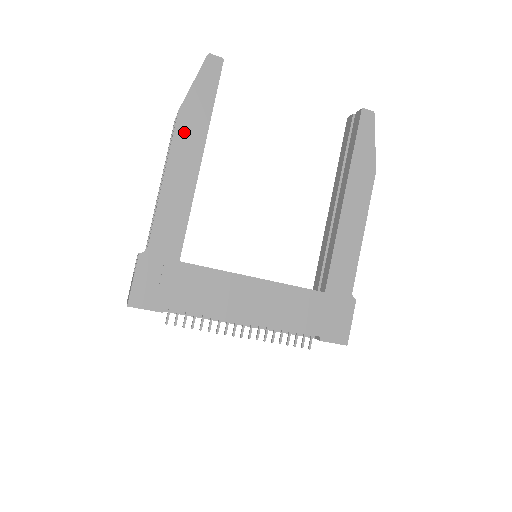
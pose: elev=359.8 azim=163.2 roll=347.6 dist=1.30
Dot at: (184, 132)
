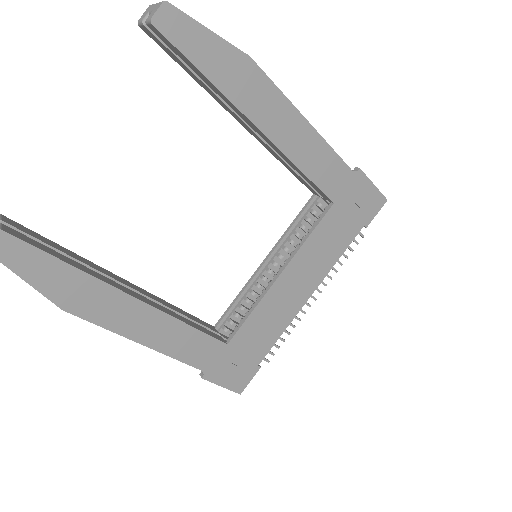
Dot at: (93, 310)
